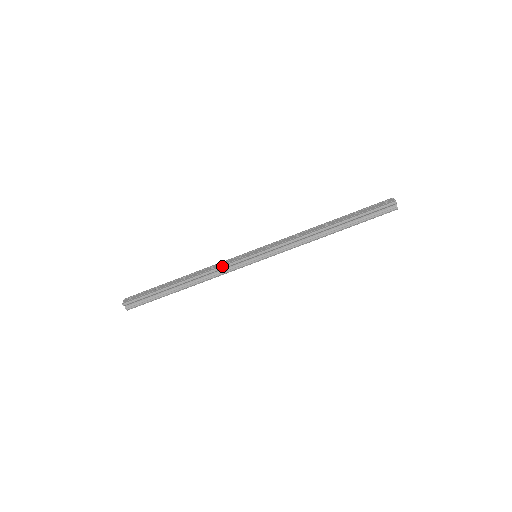
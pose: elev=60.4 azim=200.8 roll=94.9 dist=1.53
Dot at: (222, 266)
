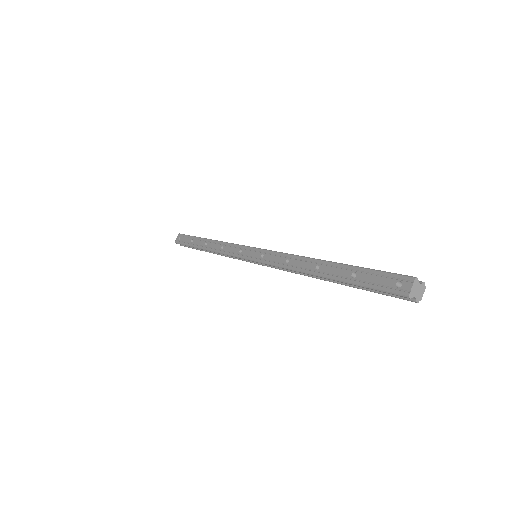
Dot at: (226, 254)
